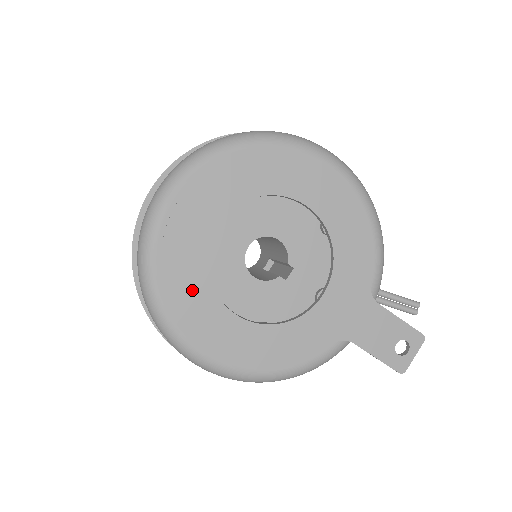
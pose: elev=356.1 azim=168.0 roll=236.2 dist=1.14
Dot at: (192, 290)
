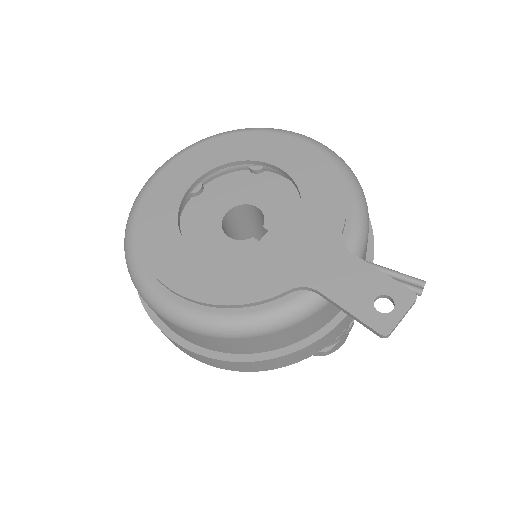
Dot at: (160, 228)
